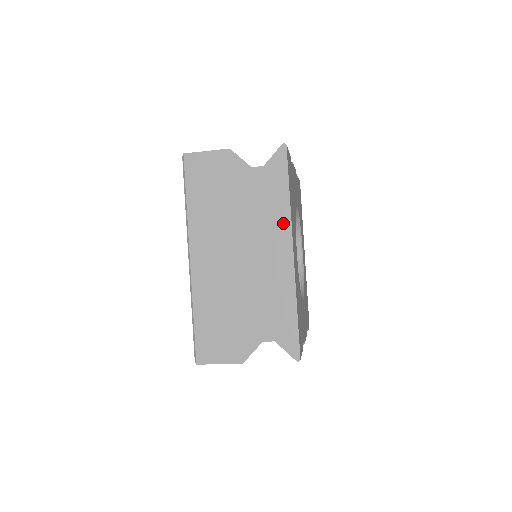
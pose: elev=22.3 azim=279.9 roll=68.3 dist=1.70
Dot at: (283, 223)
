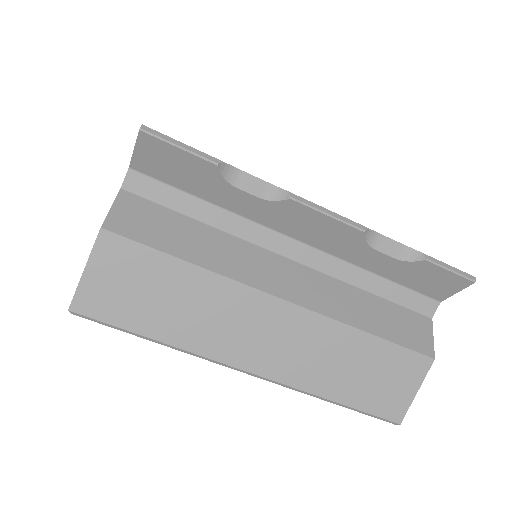
Dot at: occluded
